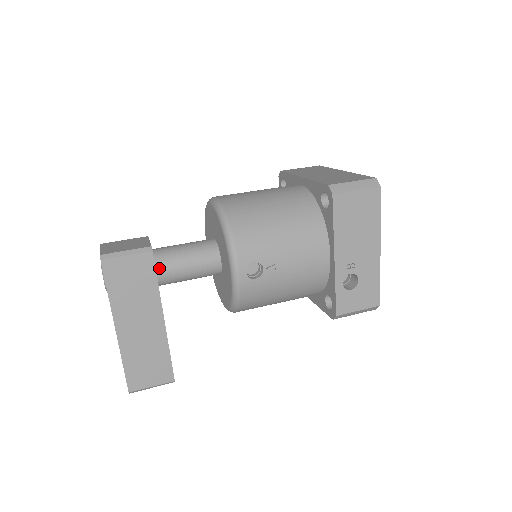
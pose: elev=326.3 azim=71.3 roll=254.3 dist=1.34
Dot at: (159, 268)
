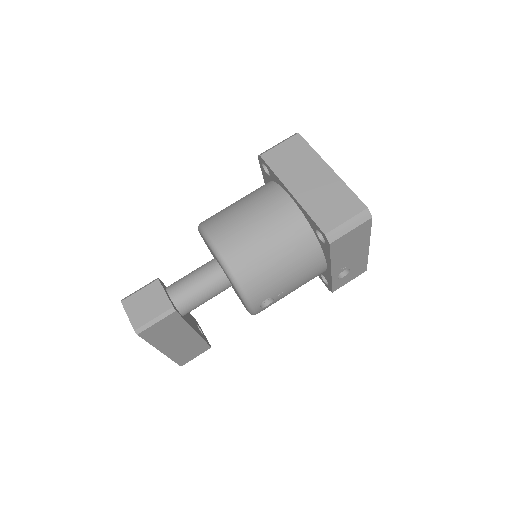
Dot at: (182, 311)
